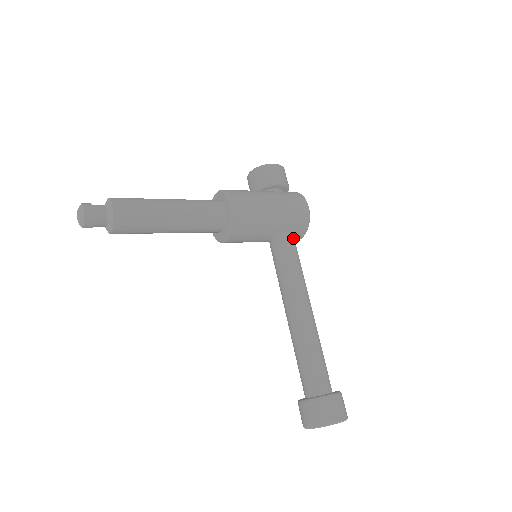
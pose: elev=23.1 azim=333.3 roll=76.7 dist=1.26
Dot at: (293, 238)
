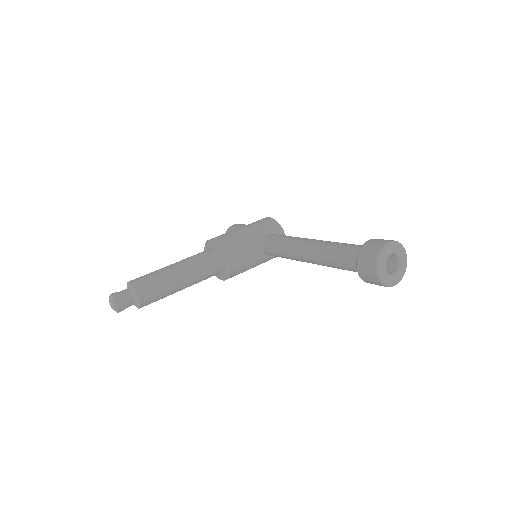
Dot at: occluded
